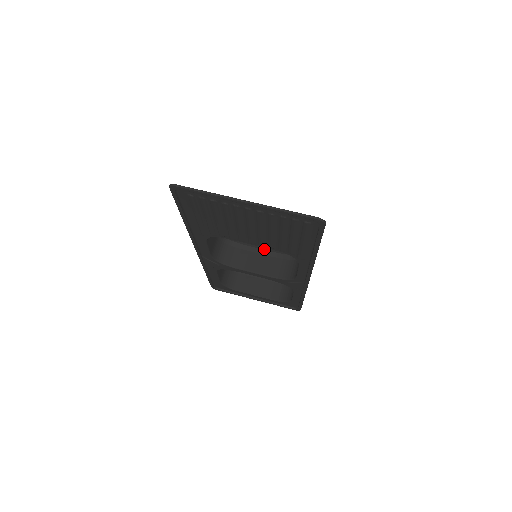
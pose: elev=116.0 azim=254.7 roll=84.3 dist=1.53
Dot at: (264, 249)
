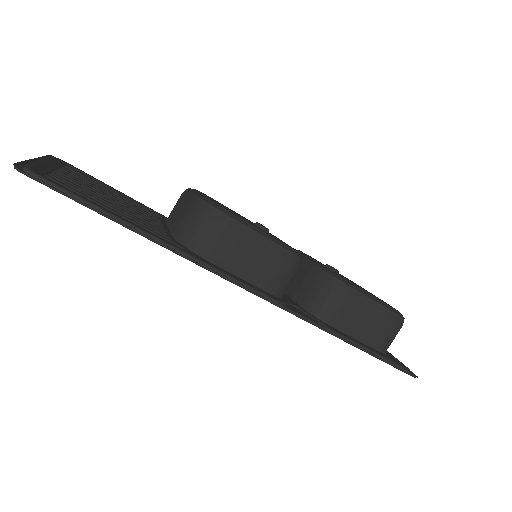
Dot at: occluded
